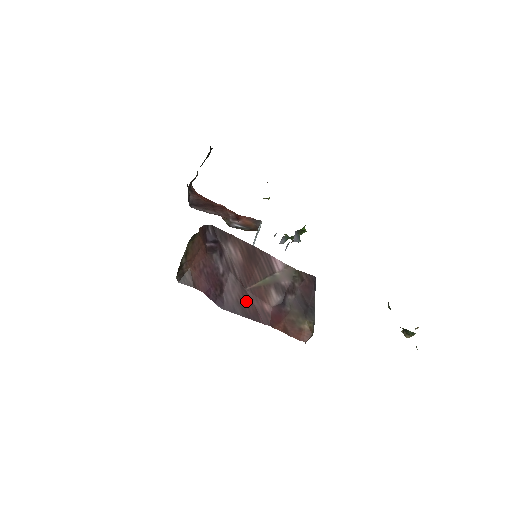
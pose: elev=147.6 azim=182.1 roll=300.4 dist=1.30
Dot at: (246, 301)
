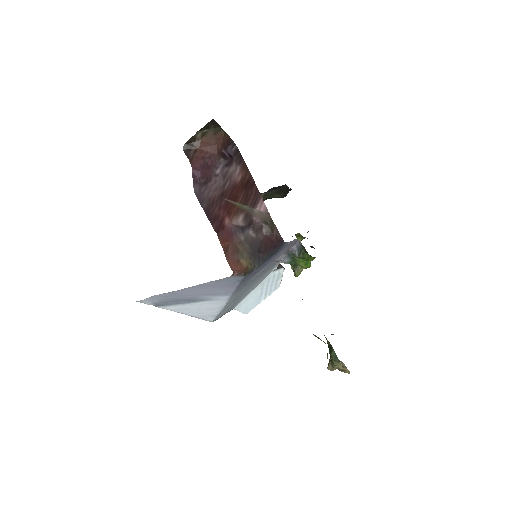
Dot at: (216, 205)
